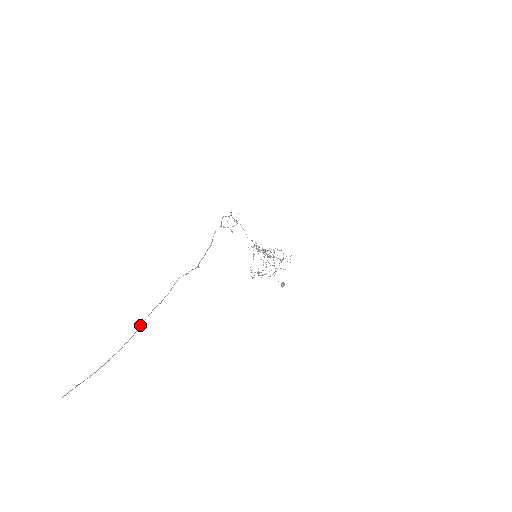
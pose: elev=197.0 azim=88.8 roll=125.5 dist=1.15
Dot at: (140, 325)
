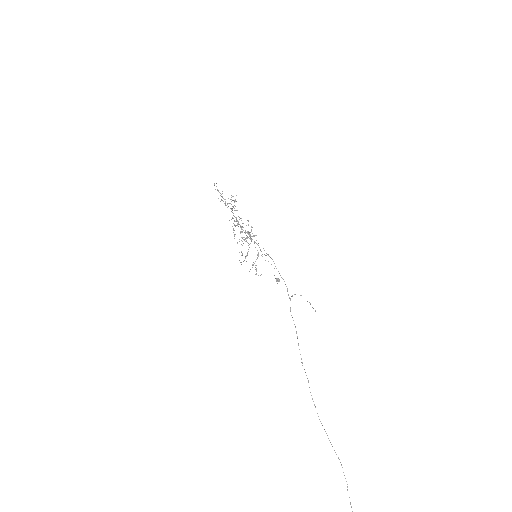
Dot at: occluded
